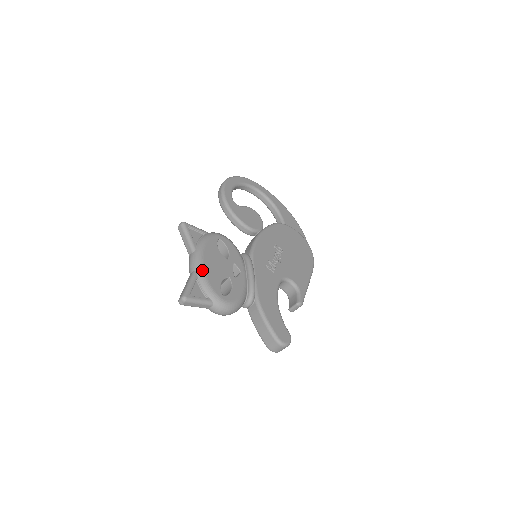
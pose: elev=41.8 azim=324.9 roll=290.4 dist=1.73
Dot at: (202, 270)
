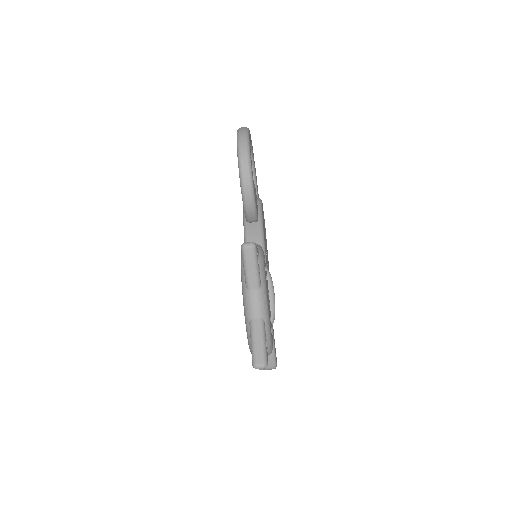
Dot at: occluded
